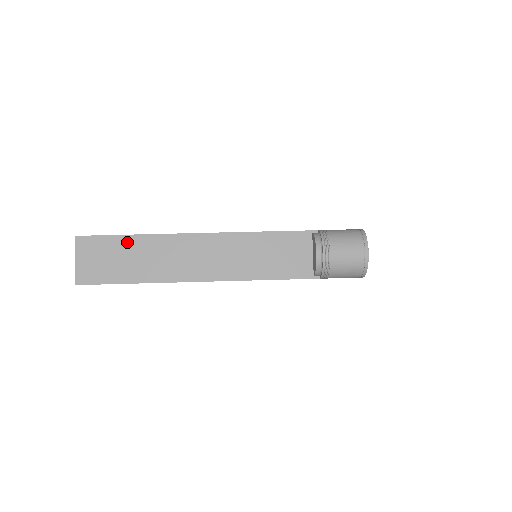
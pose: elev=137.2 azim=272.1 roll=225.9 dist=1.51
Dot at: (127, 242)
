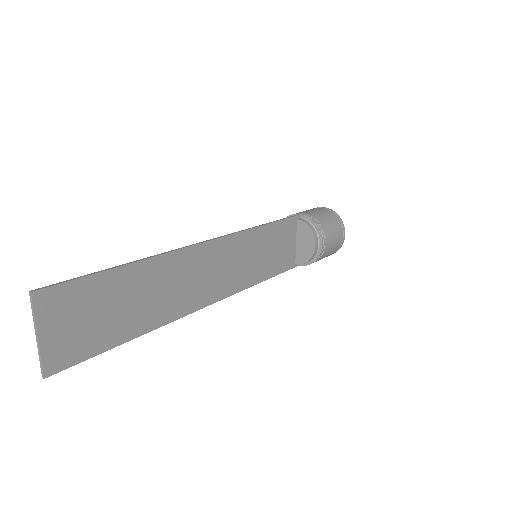
Dot at: (121, 278)
